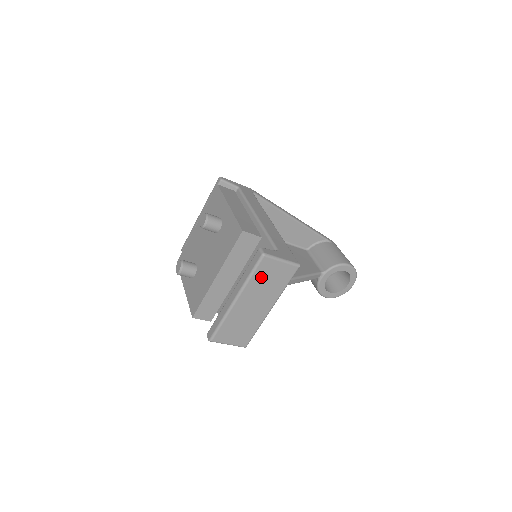
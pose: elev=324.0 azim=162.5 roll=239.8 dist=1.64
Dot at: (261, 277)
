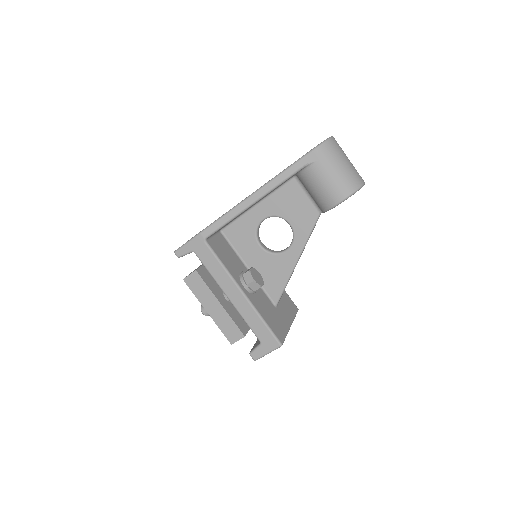
Dot at: occluded
